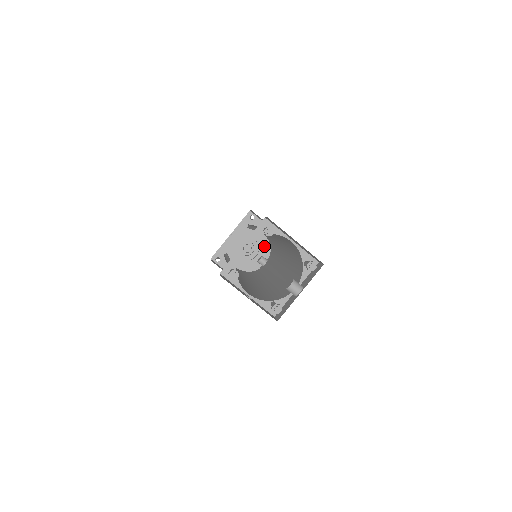
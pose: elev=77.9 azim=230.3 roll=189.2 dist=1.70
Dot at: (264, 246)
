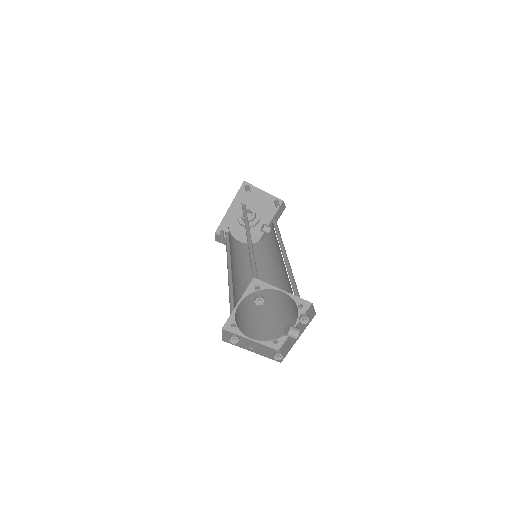
Dot at: (265, 211)
